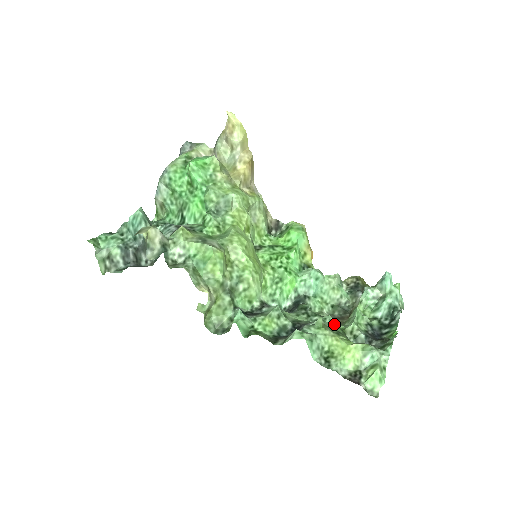
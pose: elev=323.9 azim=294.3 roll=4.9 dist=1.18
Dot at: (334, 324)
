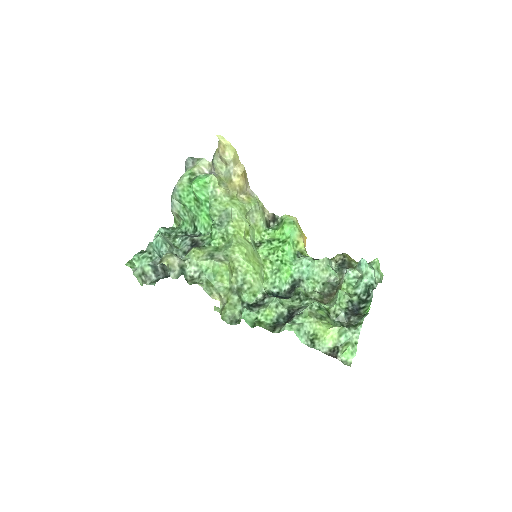
Dot at: (319, 308)
